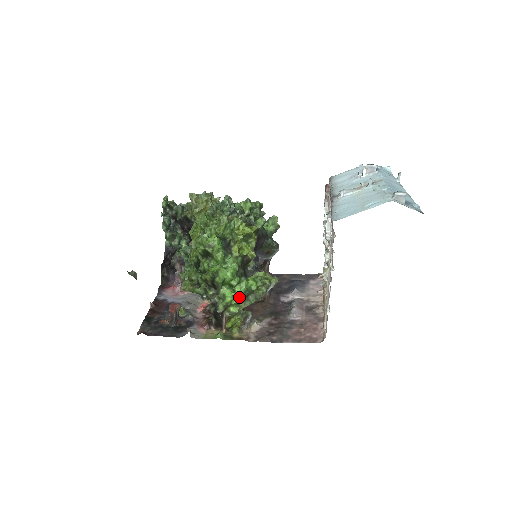
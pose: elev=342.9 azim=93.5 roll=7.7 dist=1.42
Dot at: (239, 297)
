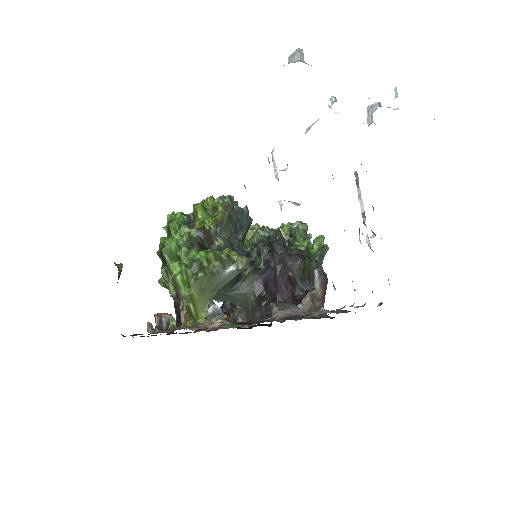
Dot at: (182, 268)
